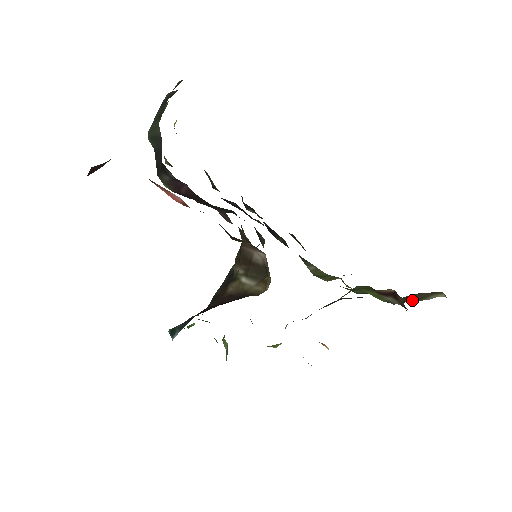
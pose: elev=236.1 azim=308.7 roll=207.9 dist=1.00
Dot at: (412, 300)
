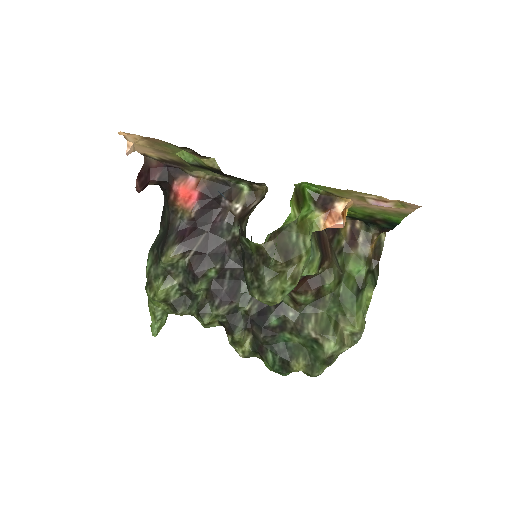
Dot at: (379, 258)
